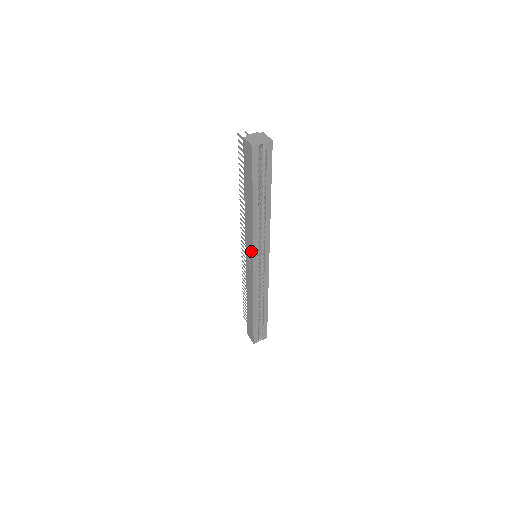
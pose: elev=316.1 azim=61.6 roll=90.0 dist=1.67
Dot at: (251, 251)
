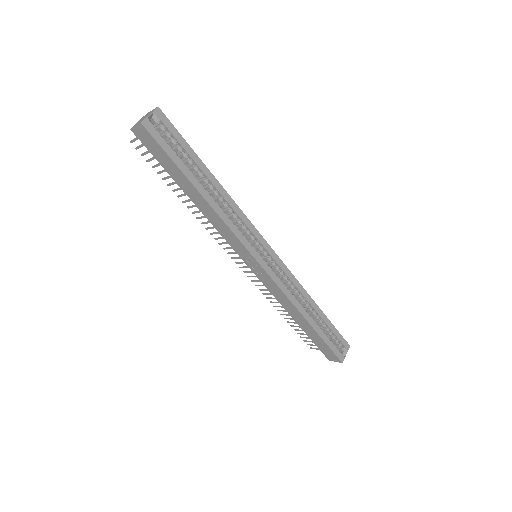
Dot at: (243, 249)
